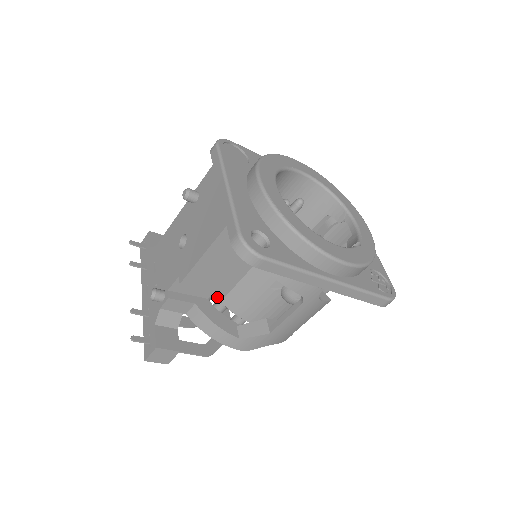
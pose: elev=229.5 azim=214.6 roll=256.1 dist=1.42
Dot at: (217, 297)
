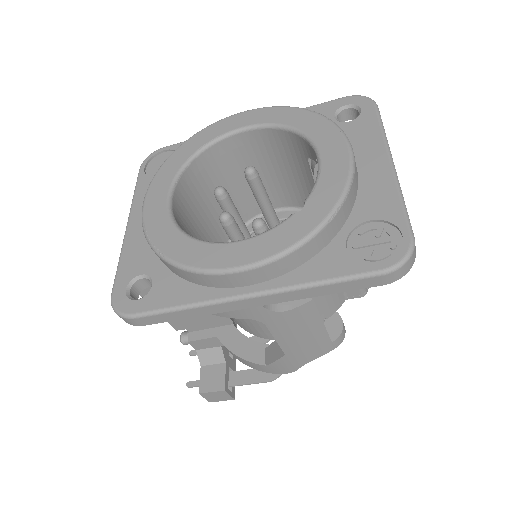
Dot at: (235, 321)
